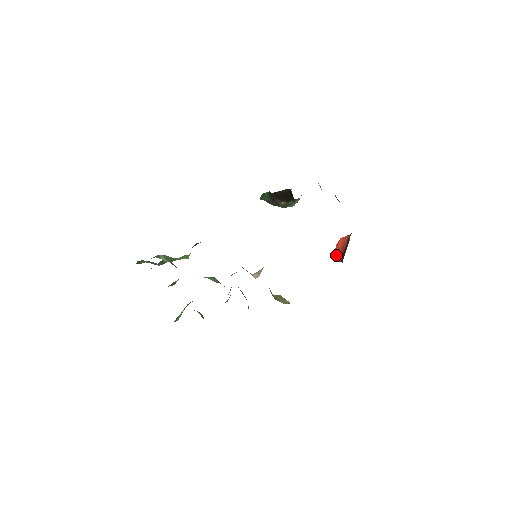
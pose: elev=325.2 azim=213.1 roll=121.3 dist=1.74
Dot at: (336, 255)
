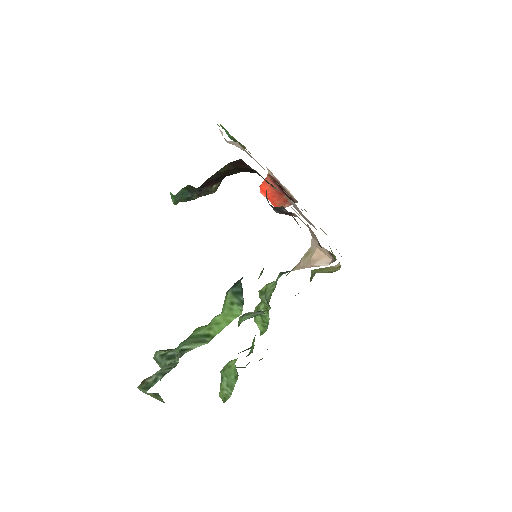
Dot at: (278, 202)
